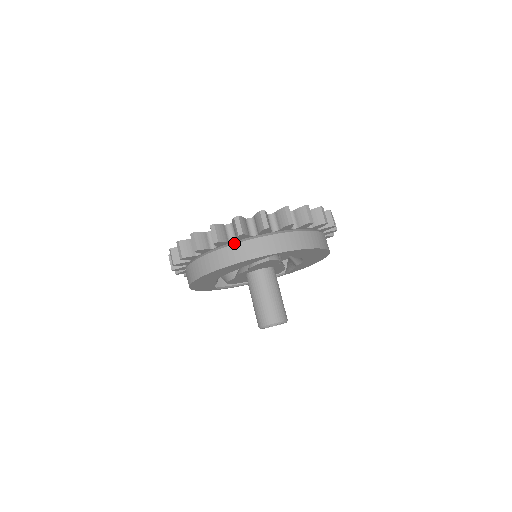
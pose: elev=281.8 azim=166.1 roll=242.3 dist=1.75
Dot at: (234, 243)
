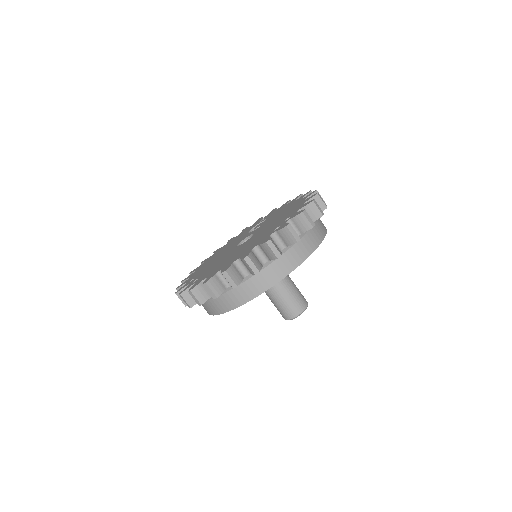
Dot at: (285, 251)
